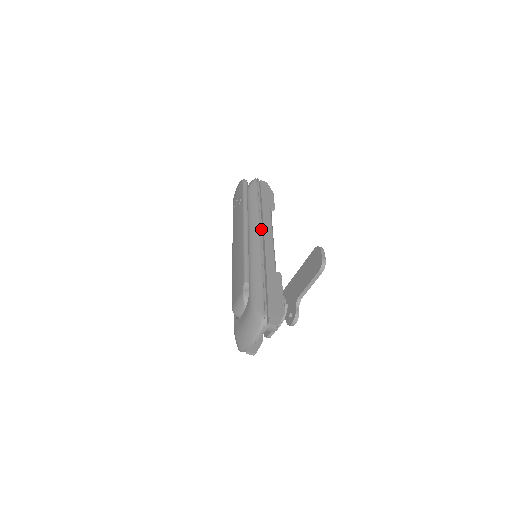
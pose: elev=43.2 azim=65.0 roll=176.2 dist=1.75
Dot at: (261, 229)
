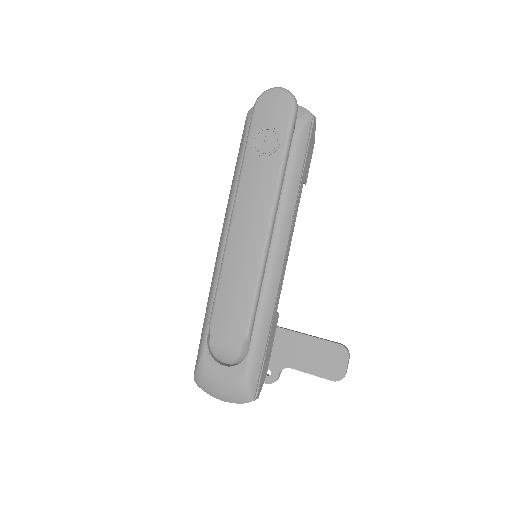
Dot at: occluded
